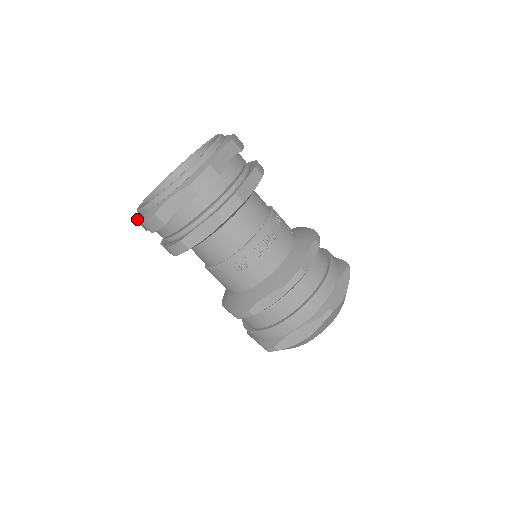
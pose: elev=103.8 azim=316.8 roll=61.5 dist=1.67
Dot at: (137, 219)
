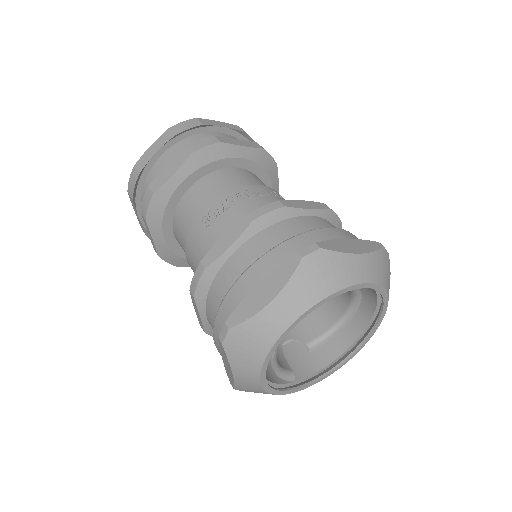
Dot at: occluded
